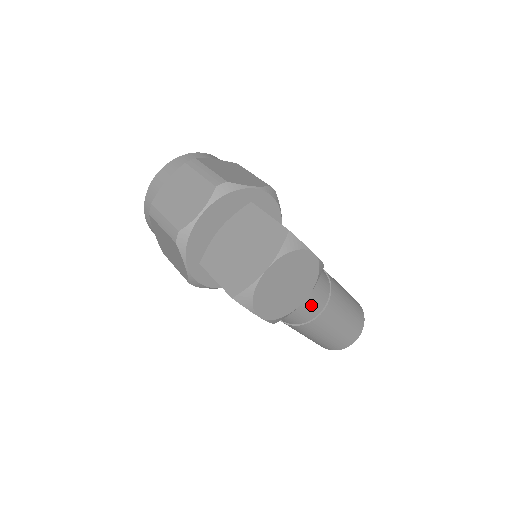
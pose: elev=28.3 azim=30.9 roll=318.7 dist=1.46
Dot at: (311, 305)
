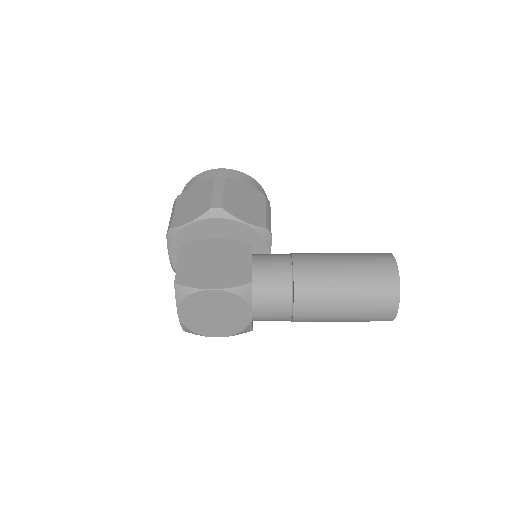
Dot at: (270, 313)
